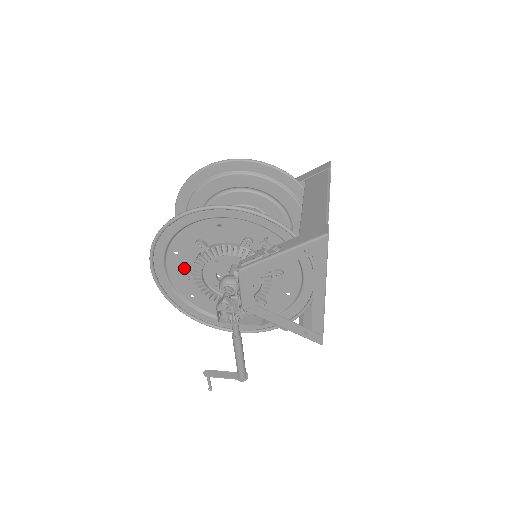
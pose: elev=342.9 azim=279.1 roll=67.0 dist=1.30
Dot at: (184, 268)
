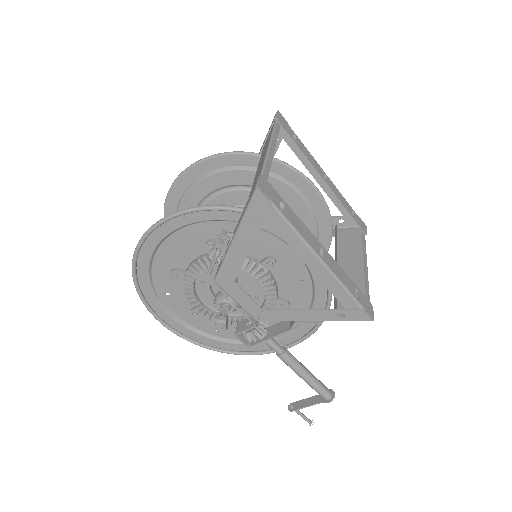
Dot at: (186, 305)
